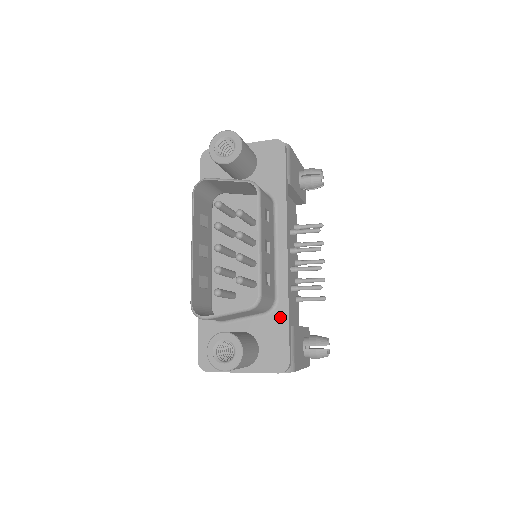
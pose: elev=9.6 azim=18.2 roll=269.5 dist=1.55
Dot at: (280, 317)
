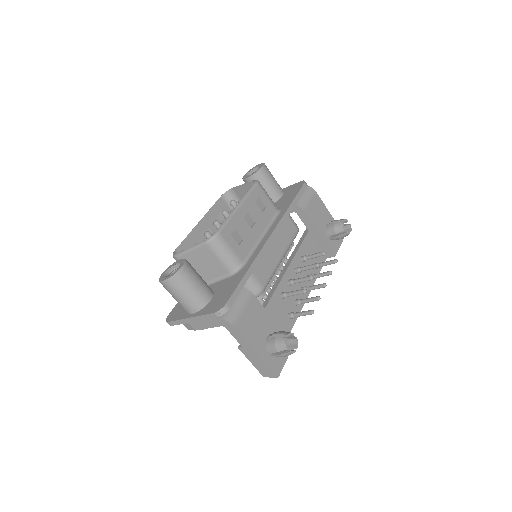
Dot at: (239, 275)
